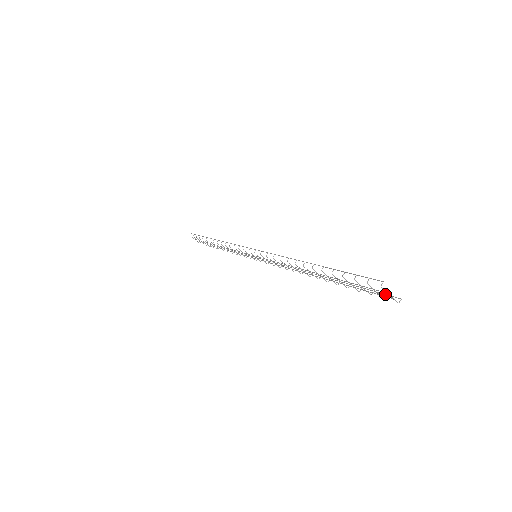
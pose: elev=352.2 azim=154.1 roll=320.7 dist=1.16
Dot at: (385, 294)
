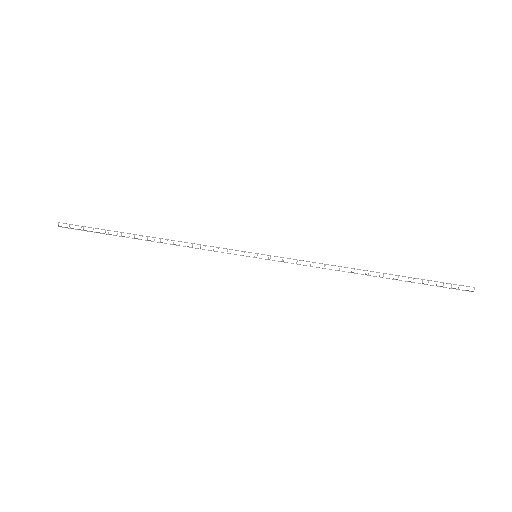
Dot at: occluded
